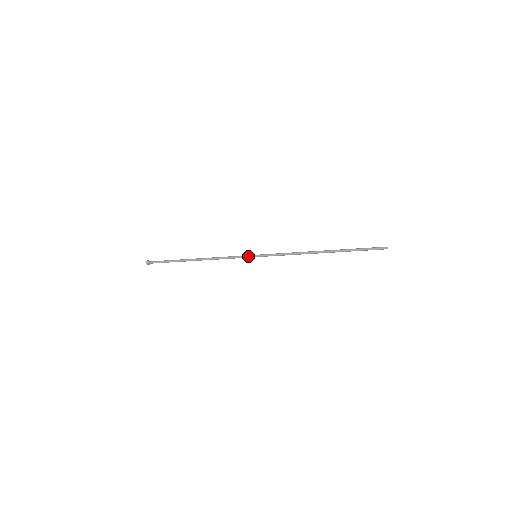
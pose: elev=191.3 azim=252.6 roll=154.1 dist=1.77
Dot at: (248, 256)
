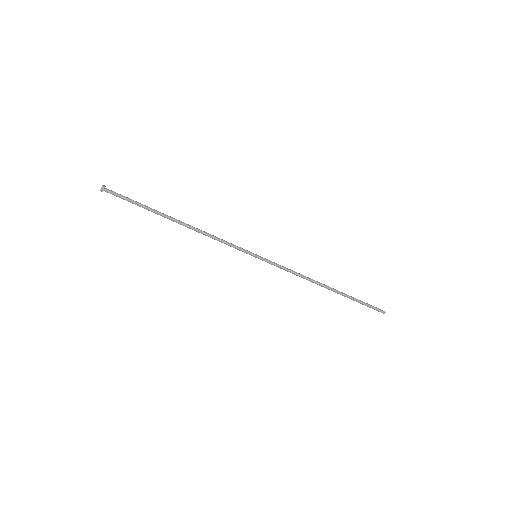
Dot at: occluded
